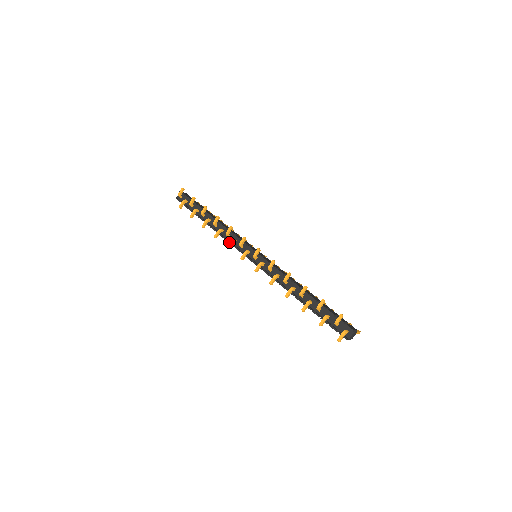
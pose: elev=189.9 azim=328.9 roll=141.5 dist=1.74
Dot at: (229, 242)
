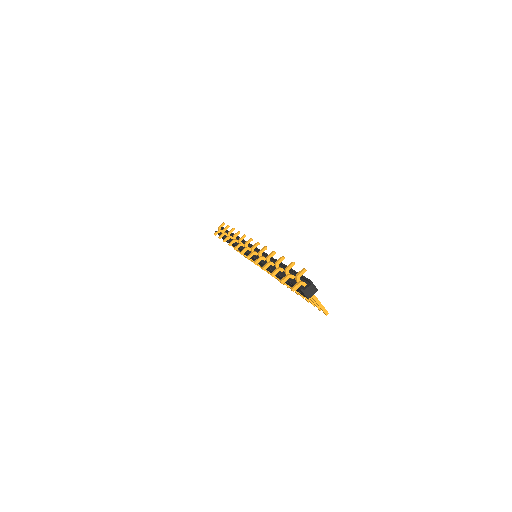
Dot at: occluded
